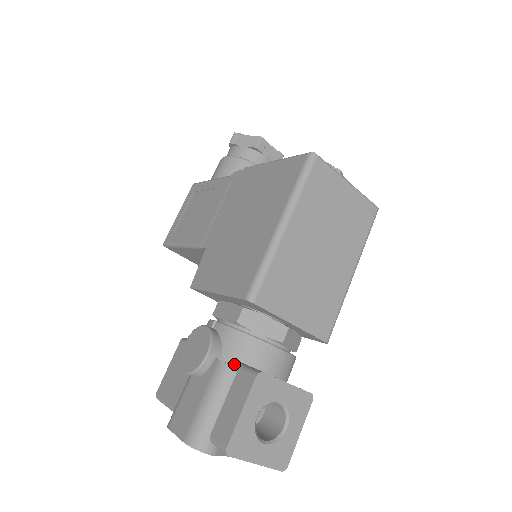
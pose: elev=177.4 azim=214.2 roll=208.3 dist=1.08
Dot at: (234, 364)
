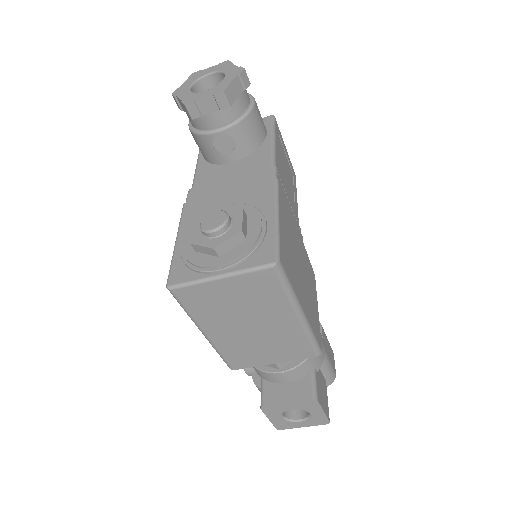
Dot at: (260, 381)
